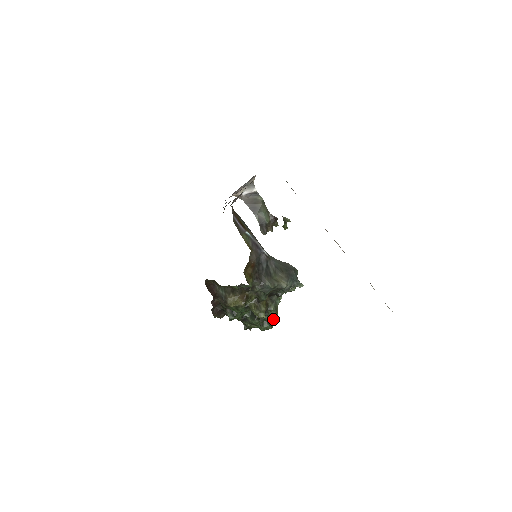
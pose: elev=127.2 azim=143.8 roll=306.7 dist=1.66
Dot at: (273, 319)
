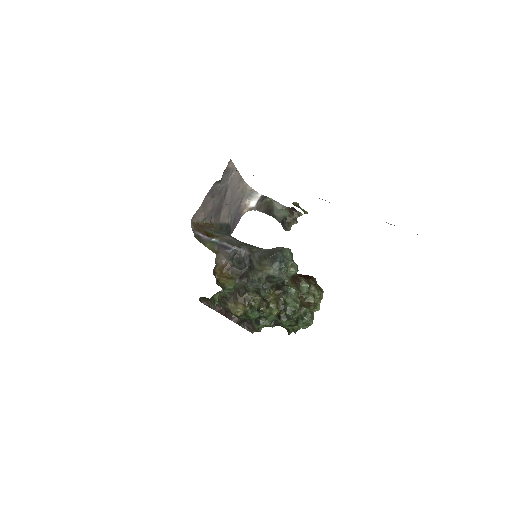
Dot at: (306, 312)
